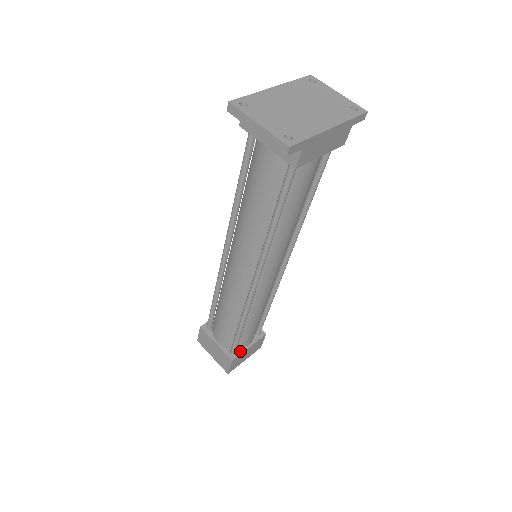
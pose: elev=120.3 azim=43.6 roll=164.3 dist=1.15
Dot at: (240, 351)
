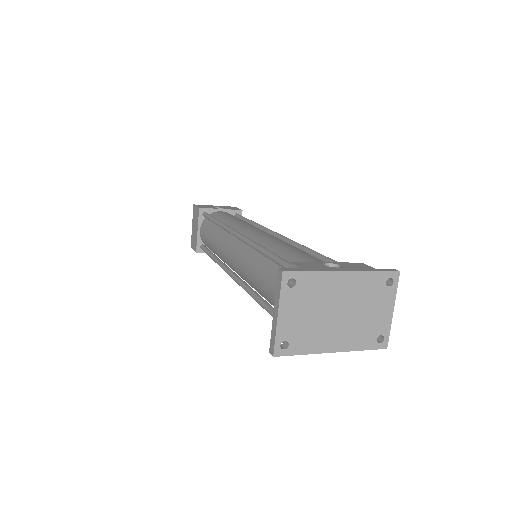
Dot at: occluded
